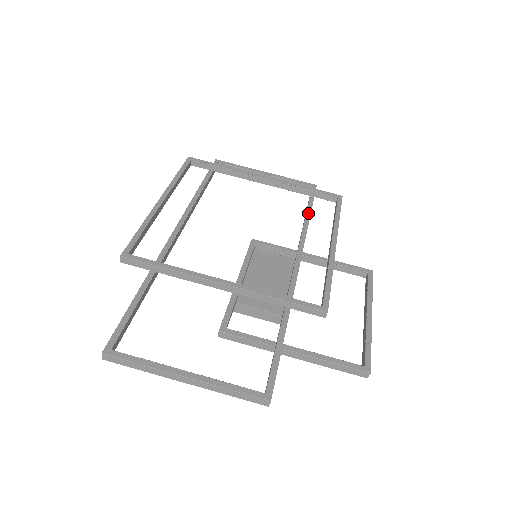
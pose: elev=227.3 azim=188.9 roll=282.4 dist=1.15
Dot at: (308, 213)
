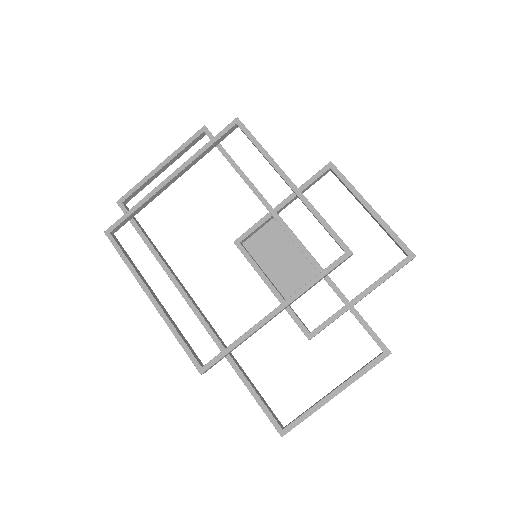
Dot at: (236, 168)
